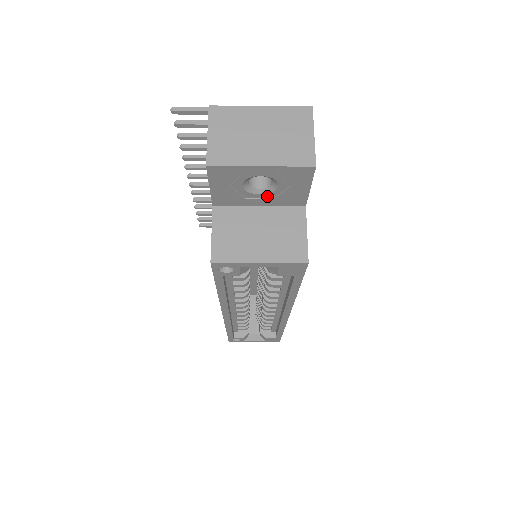
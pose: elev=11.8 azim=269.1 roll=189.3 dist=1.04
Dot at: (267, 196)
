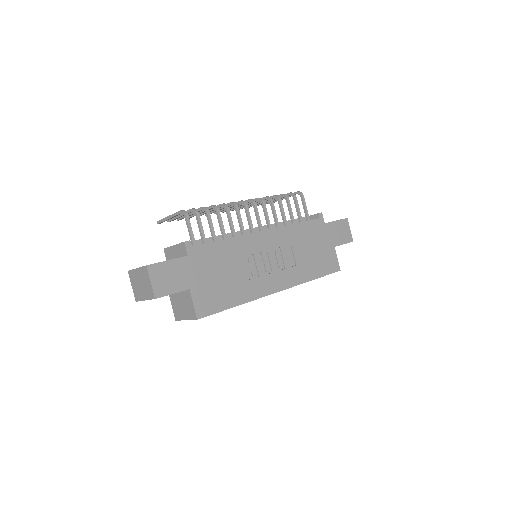
Dot at: occluded
